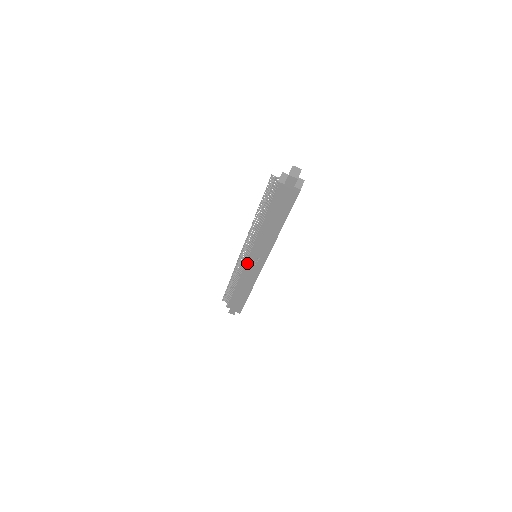
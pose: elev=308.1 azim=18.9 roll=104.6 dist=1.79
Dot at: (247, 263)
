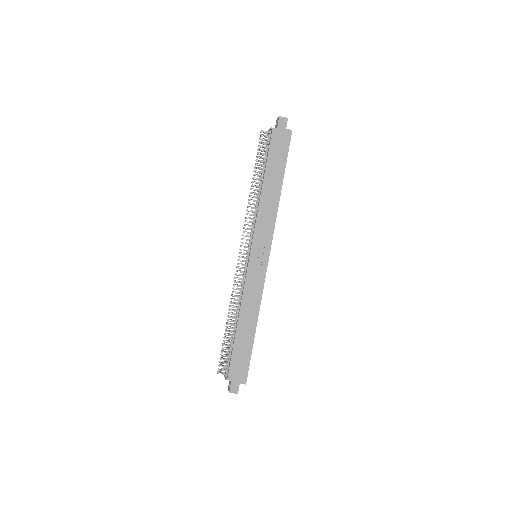
Dot at: (249, 266)
